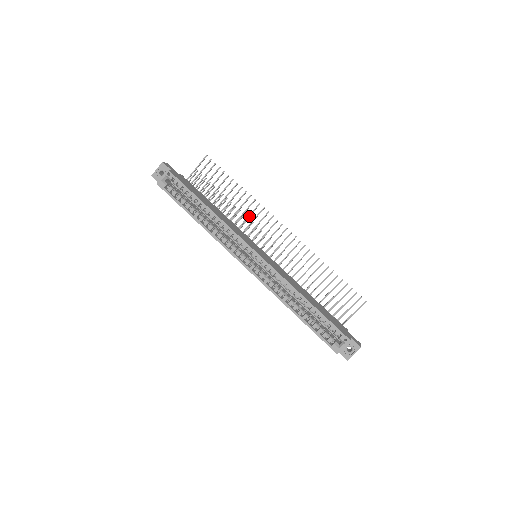
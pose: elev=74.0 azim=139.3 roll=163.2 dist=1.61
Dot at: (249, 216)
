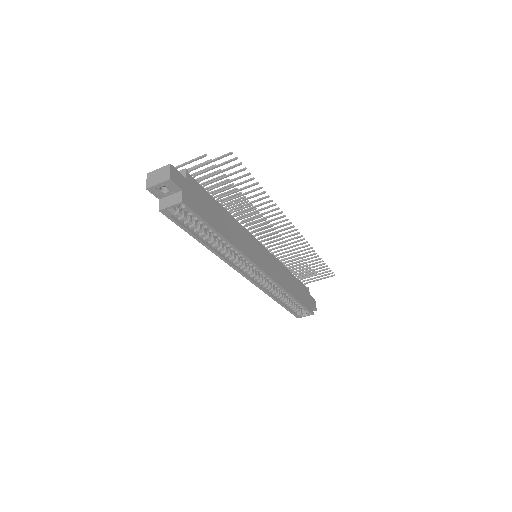
Dot at: (260, 215)
